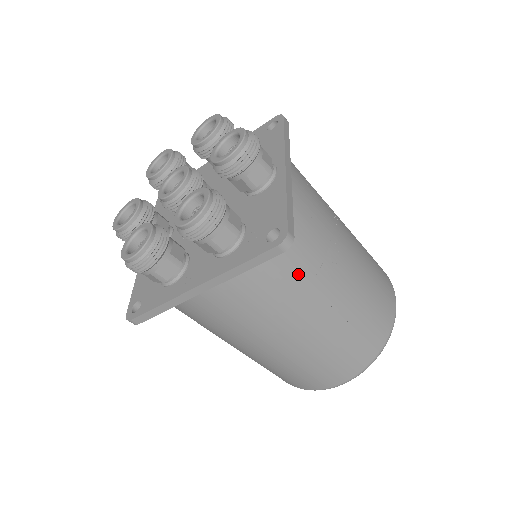
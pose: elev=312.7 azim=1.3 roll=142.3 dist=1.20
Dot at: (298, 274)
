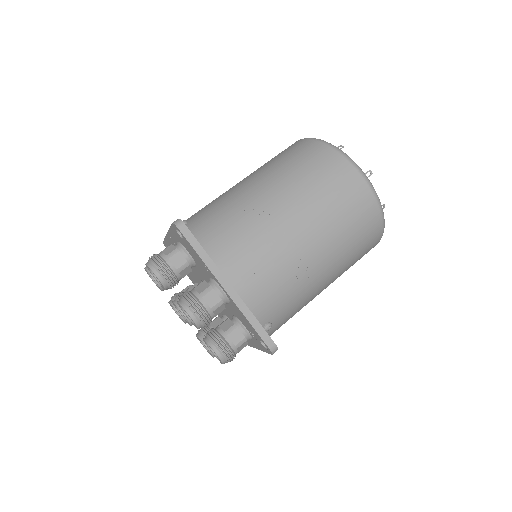
Dot at: (292, 305)
